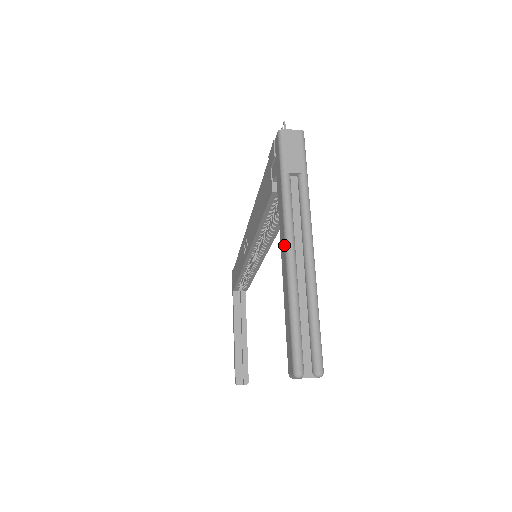
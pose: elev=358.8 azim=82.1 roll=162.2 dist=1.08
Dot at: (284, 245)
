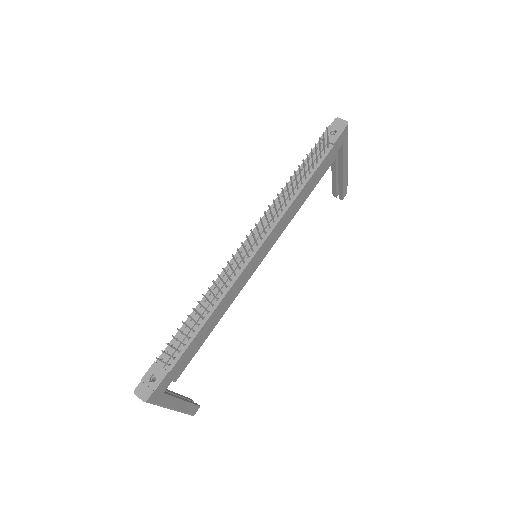
Dot at: occluded
